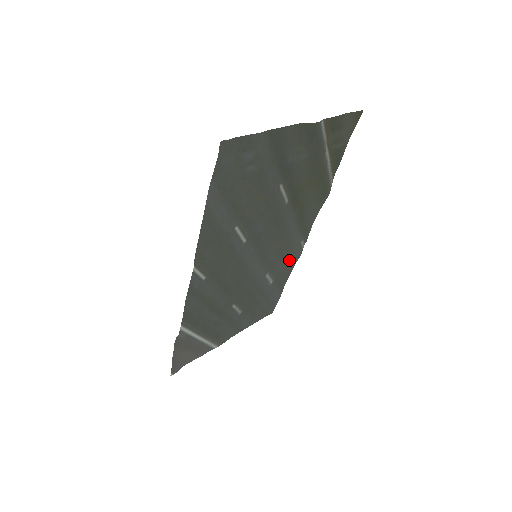
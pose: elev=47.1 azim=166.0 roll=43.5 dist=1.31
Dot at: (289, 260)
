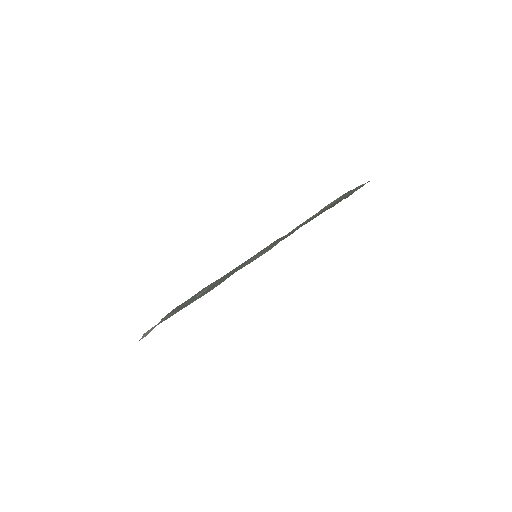
Dot at: occluded
